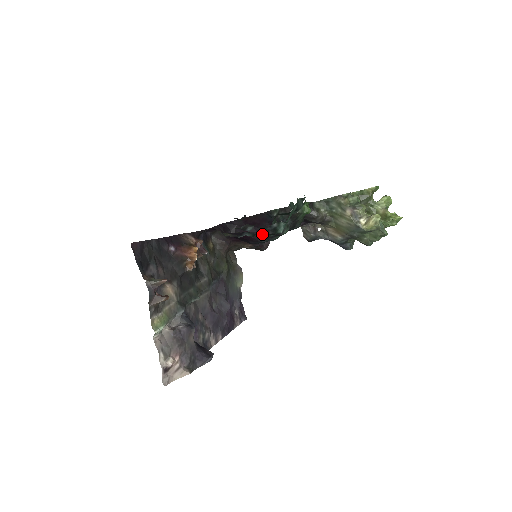
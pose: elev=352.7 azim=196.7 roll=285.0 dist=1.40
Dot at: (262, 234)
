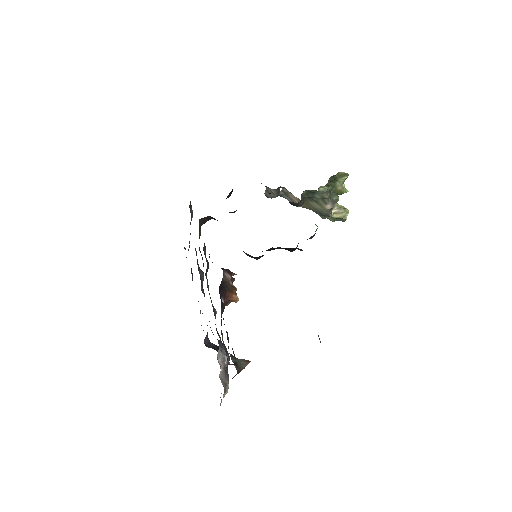
Dot at: occluded
